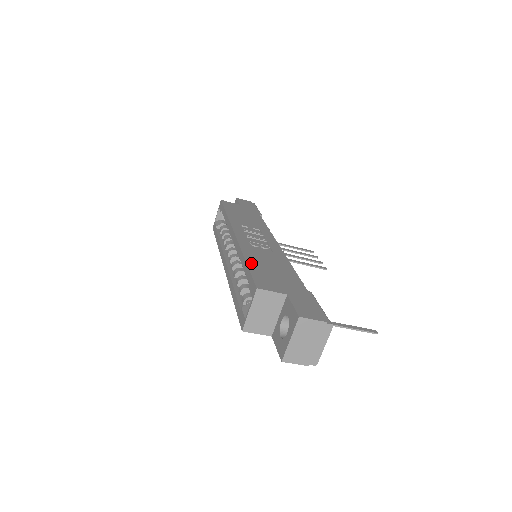
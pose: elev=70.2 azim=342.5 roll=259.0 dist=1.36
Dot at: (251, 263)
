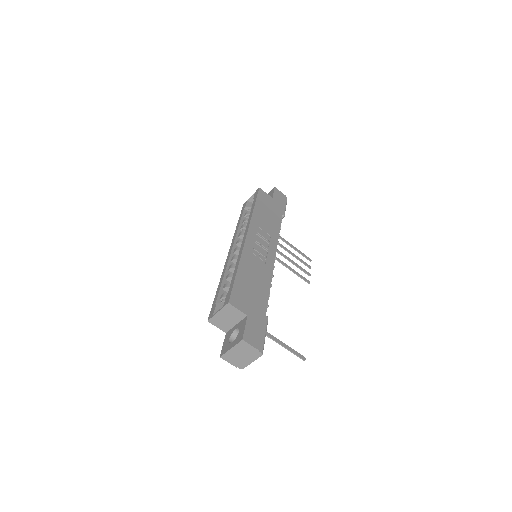
Dot at: (240, 274)
